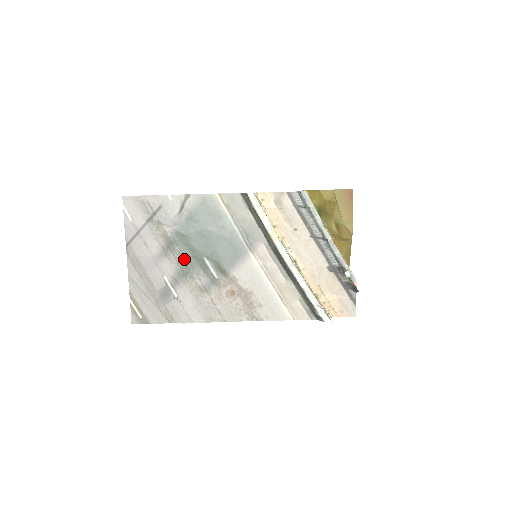
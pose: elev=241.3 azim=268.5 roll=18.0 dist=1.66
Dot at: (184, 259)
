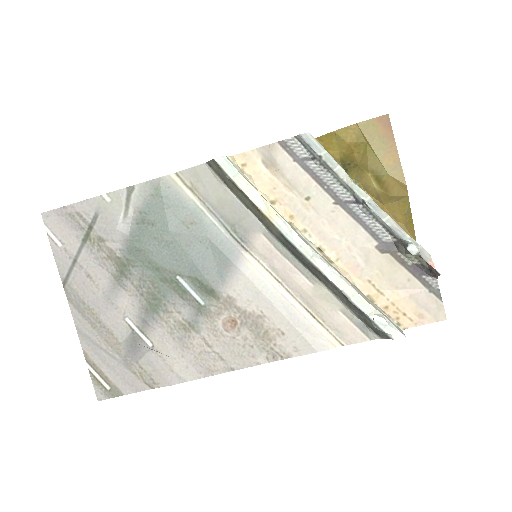
Dot at: (148, 286)
